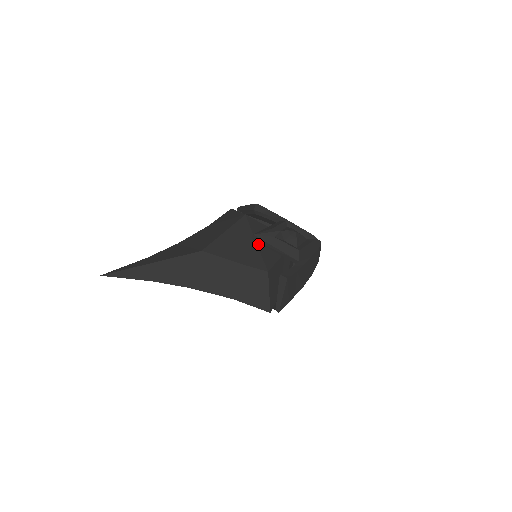
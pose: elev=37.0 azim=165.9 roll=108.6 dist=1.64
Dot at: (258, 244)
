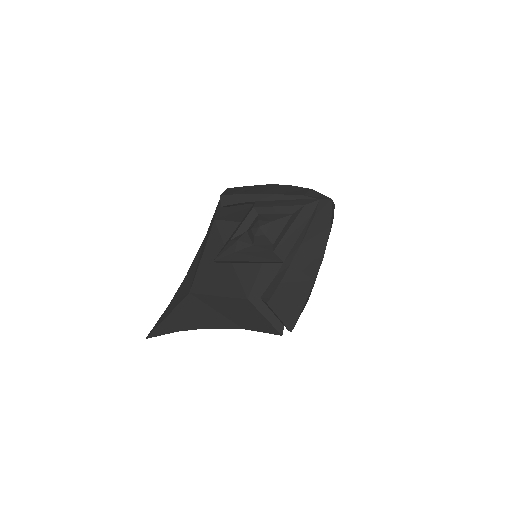
Dot at: occluded
